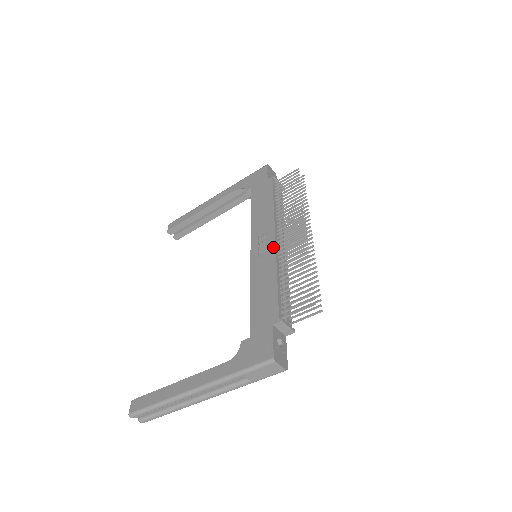
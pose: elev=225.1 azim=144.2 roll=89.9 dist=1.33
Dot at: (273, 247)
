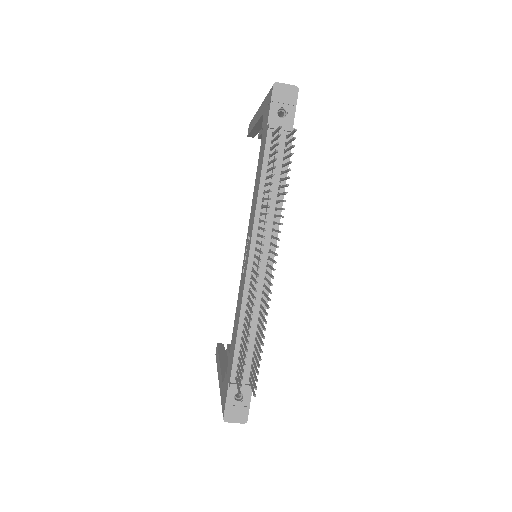
Dot at: (245, 274)
